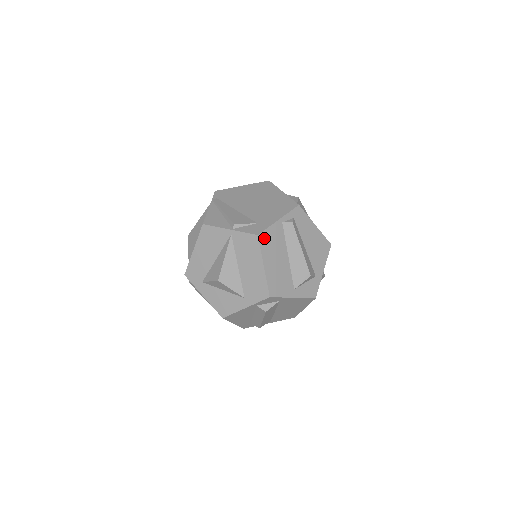
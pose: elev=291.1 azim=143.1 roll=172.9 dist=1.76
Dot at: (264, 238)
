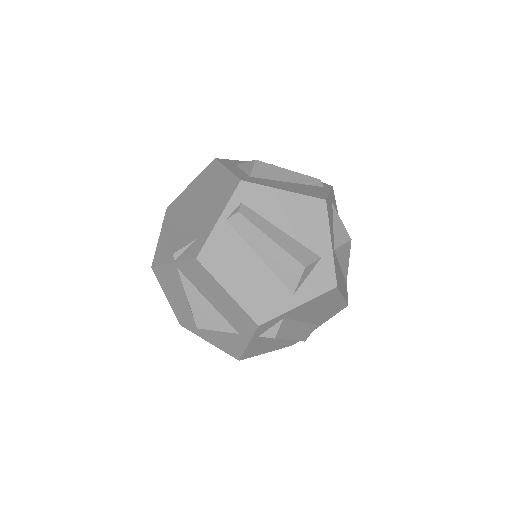
Dot at: (208, 256)
